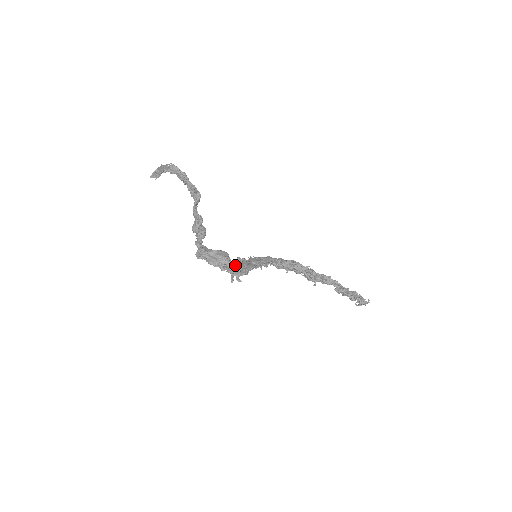
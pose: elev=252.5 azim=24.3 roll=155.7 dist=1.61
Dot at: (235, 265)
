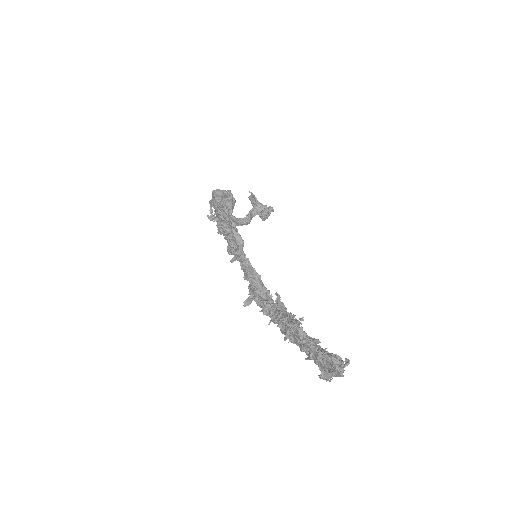
Dot at: (229, 195)
